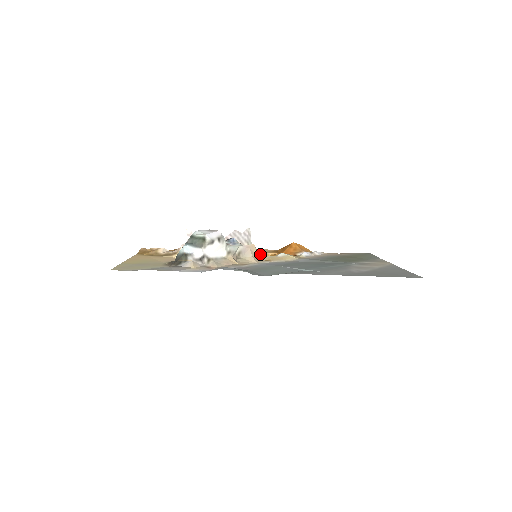
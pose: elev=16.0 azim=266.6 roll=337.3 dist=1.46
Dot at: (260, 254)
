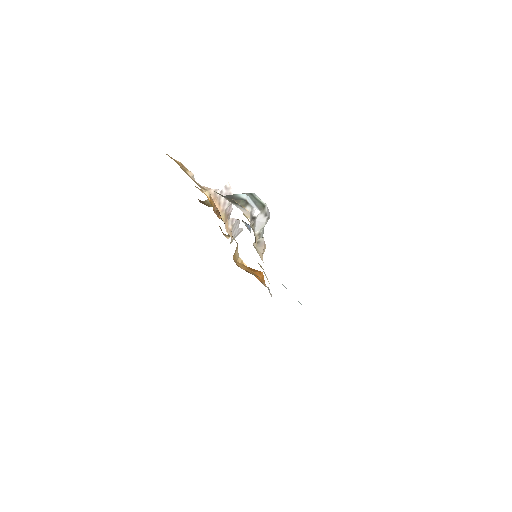
Dot at: occluded
